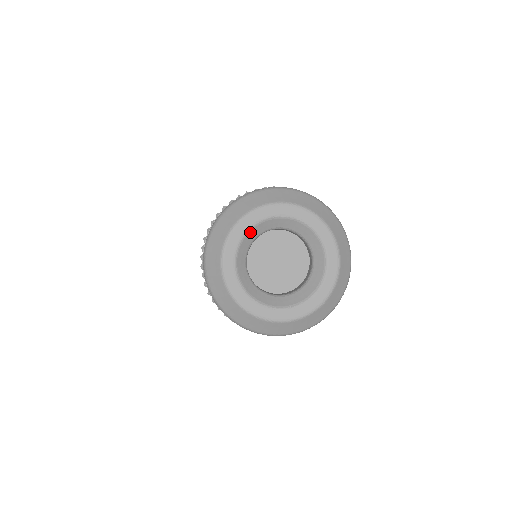
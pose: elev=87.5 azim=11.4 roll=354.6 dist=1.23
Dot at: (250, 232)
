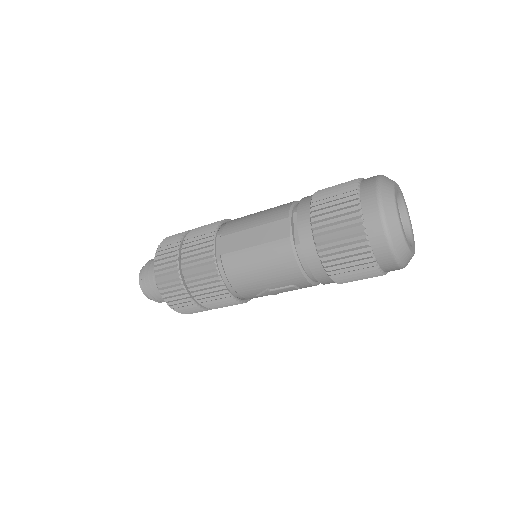
Dot at: occluded
